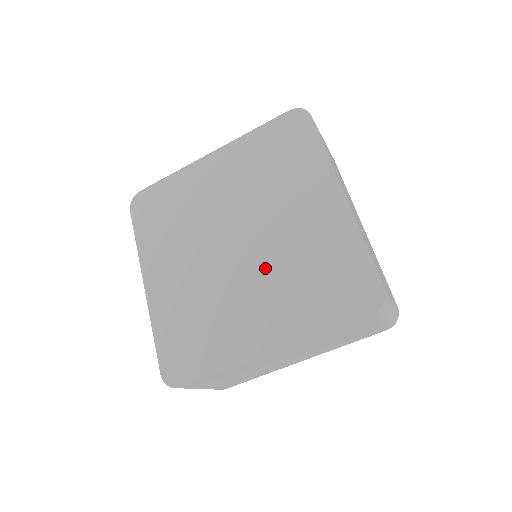
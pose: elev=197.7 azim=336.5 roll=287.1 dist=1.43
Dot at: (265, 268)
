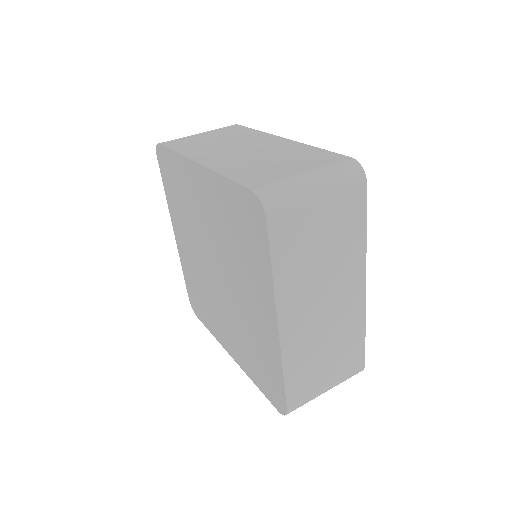
Dot at: (230, 311)
